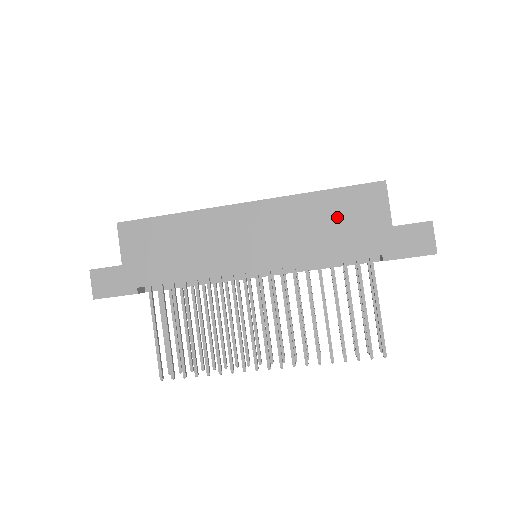
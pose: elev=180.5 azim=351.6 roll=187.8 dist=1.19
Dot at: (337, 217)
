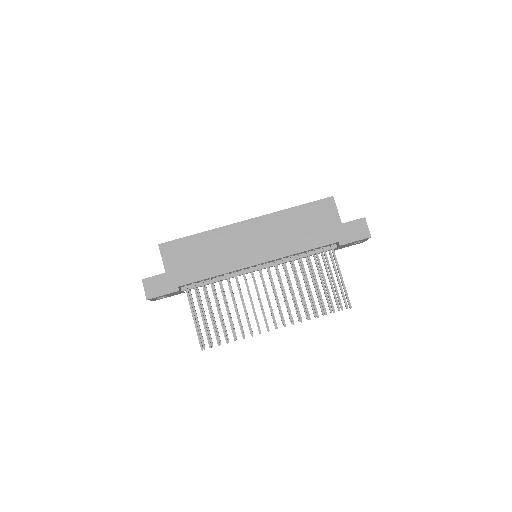
Dot at: (307, 222)
